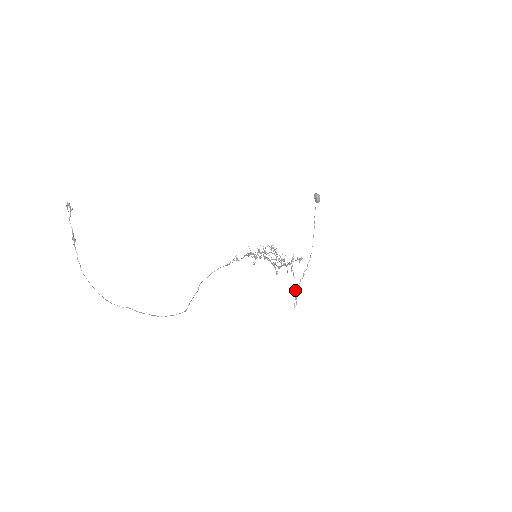
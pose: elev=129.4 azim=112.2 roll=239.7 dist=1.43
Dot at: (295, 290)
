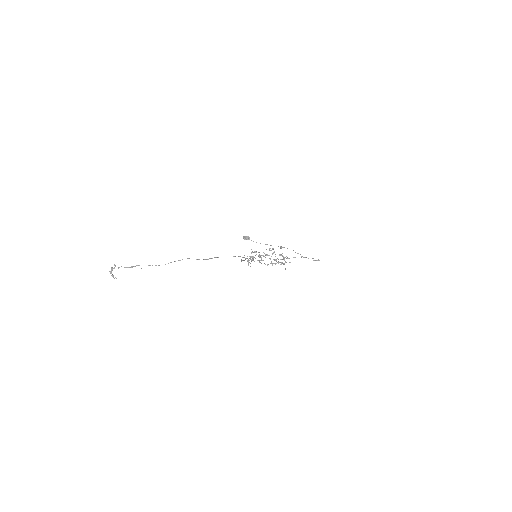
Dot at: occluded
